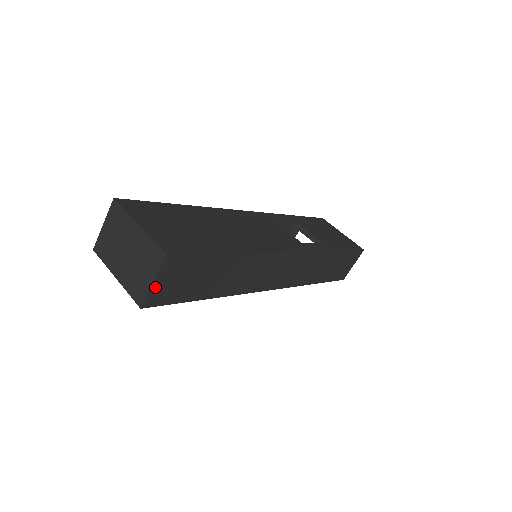
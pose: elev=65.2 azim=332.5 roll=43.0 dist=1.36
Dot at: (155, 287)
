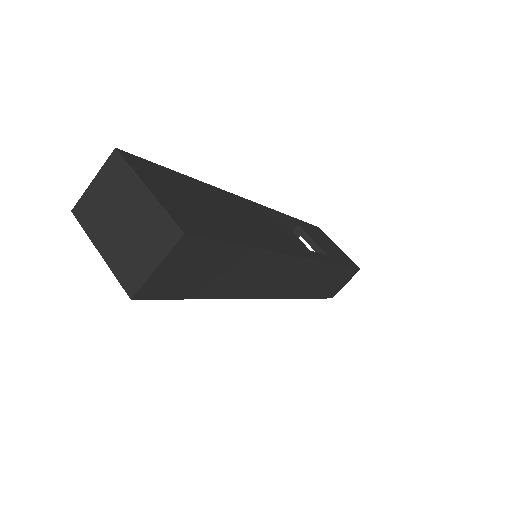
Dot at: (157, 274)
